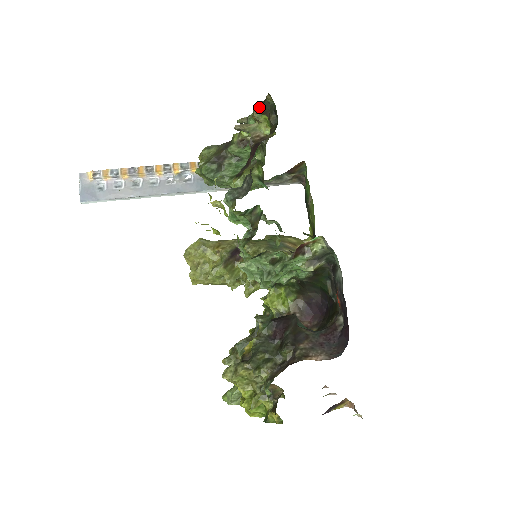
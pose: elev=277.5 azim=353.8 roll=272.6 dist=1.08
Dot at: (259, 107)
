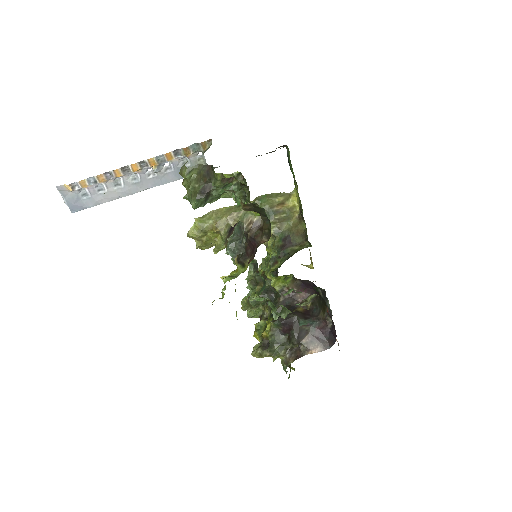
Dot at: (249, 209)
